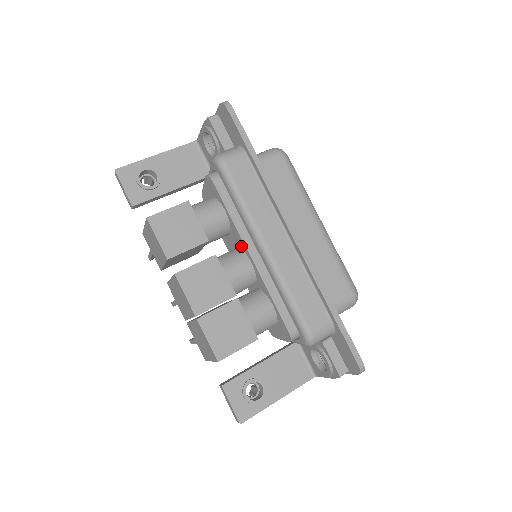
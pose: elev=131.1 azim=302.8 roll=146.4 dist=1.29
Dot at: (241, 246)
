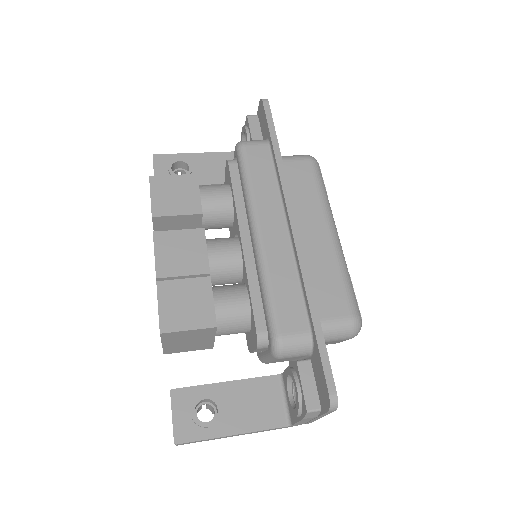
Dot at: (237, 232)
